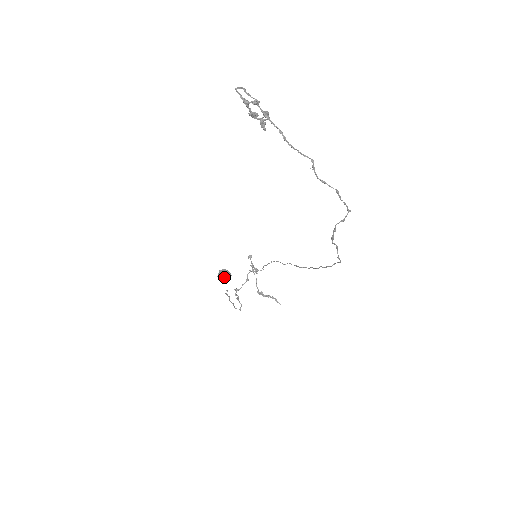
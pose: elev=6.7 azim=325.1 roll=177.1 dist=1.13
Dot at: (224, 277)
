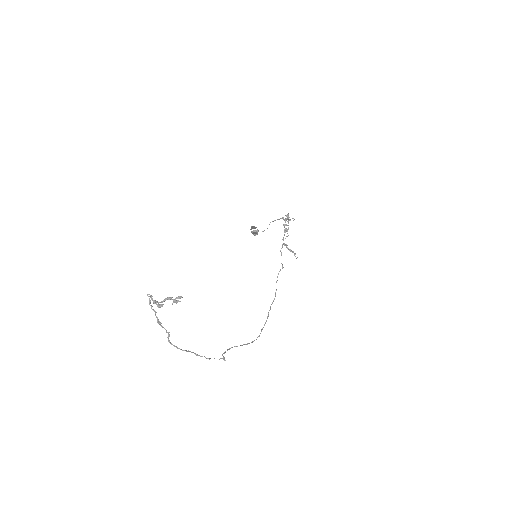
Dot at: (253, 233)
